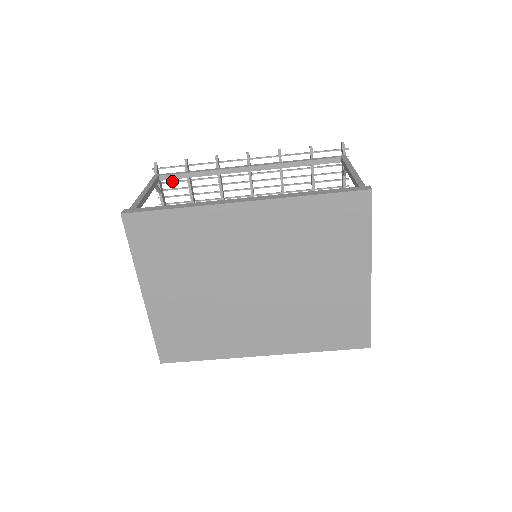
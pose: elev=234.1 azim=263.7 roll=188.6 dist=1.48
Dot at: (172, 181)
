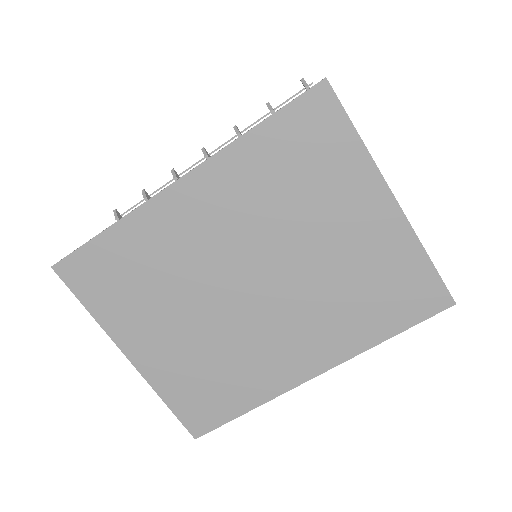
Dot at: occluded
